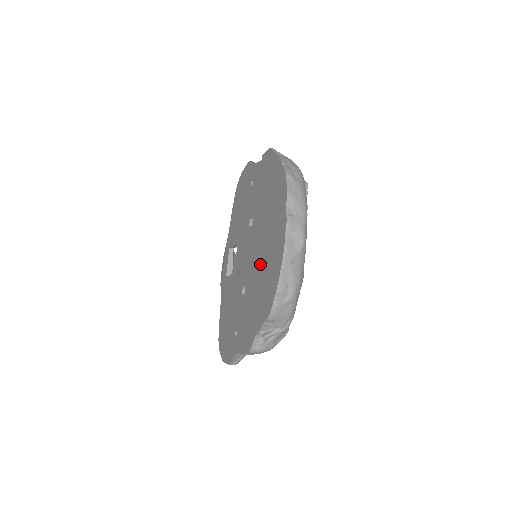
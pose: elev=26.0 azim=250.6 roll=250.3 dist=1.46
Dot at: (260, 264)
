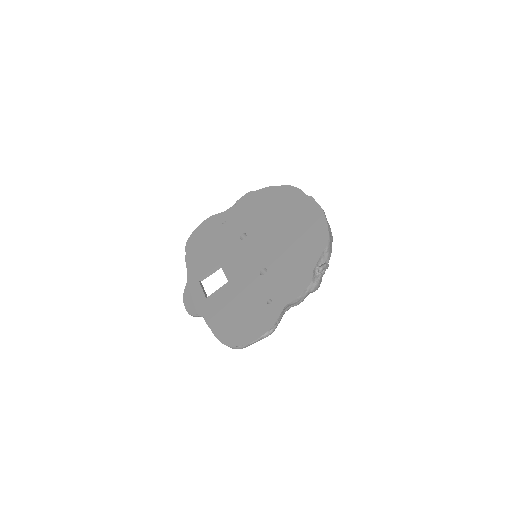
Dot at: (286, 237)
